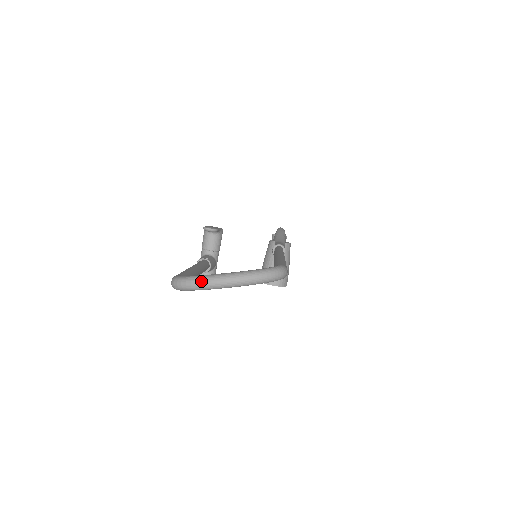
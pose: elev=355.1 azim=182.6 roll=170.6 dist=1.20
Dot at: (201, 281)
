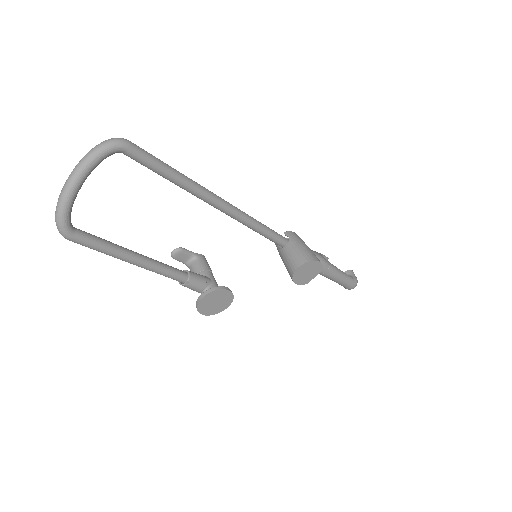
Dot at: (58, 198)
